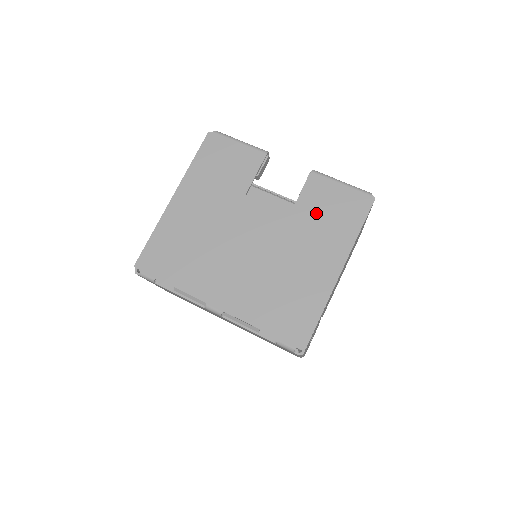
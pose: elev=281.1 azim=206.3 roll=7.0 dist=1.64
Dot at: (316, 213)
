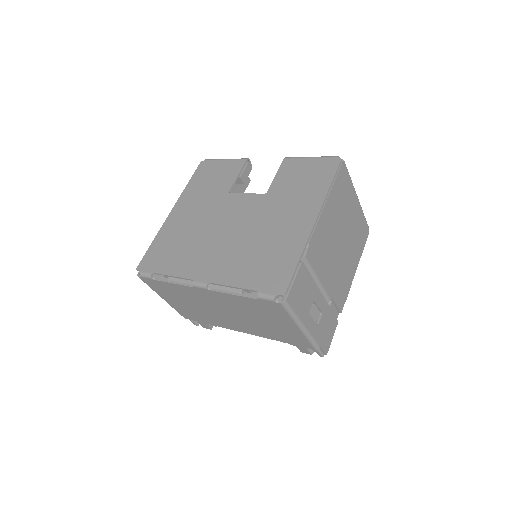
Dot at: (289, 185)
